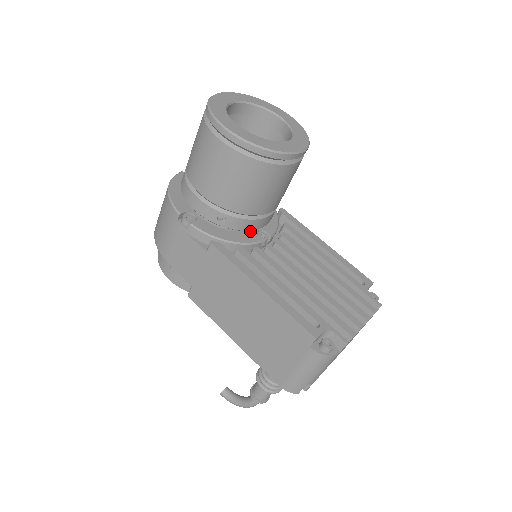
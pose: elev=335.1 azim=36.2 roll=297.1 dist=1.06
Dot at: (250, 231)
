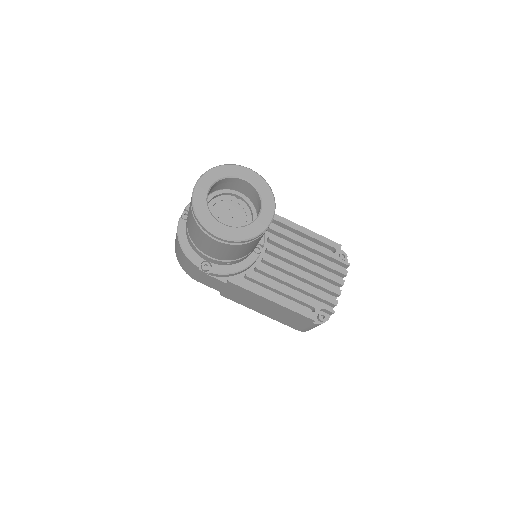
Dot at: occluded
